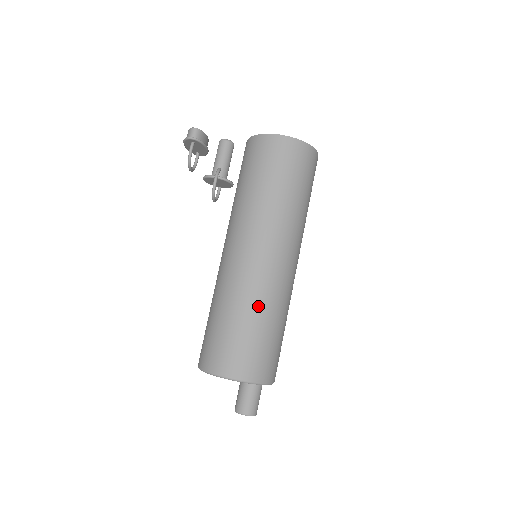
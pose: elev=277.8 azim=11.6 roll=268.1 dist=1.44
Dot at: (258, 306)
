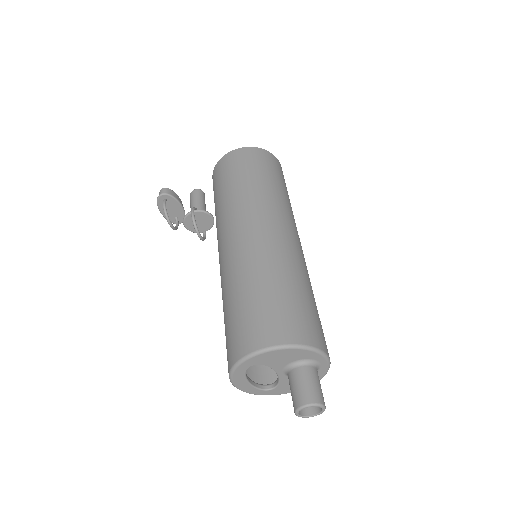
Dot at: (266, 270)
